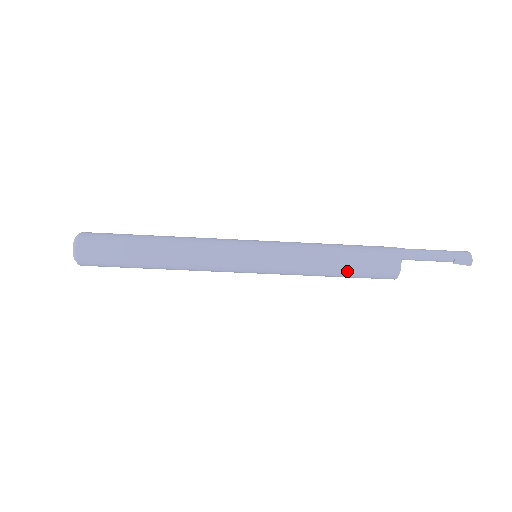
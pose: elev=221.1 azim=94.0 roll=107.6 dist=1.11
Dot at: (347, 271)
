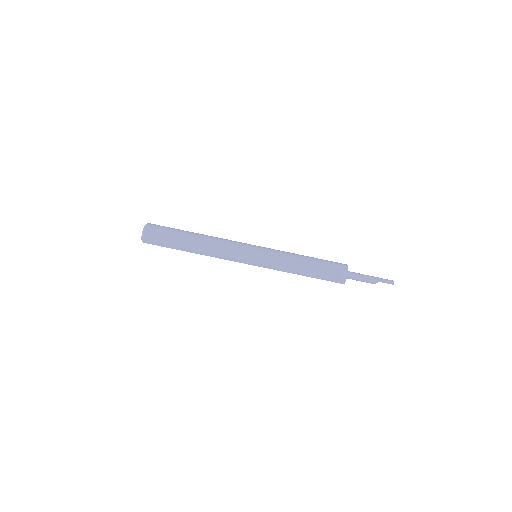
Dot at: (315, 264)
